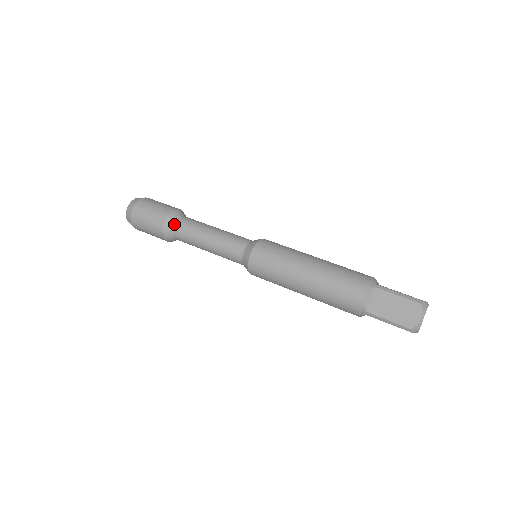
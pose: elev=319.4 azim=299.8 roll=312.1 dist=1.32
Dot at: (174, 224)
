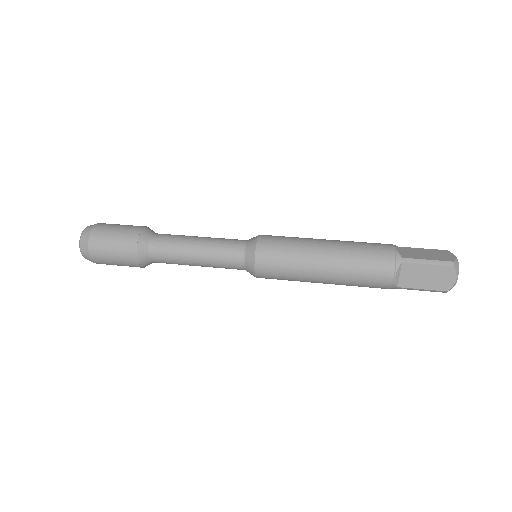
Dot at: (153, 233)
